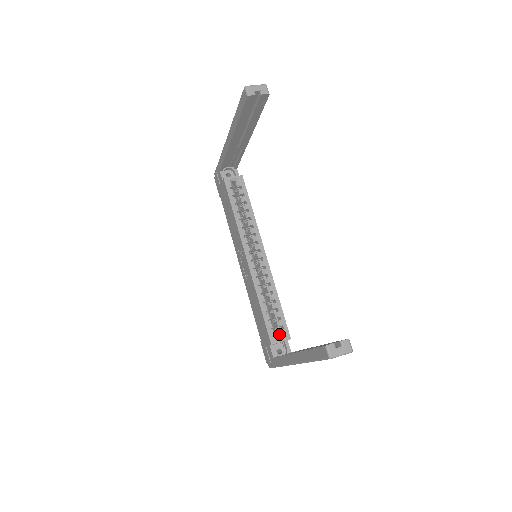
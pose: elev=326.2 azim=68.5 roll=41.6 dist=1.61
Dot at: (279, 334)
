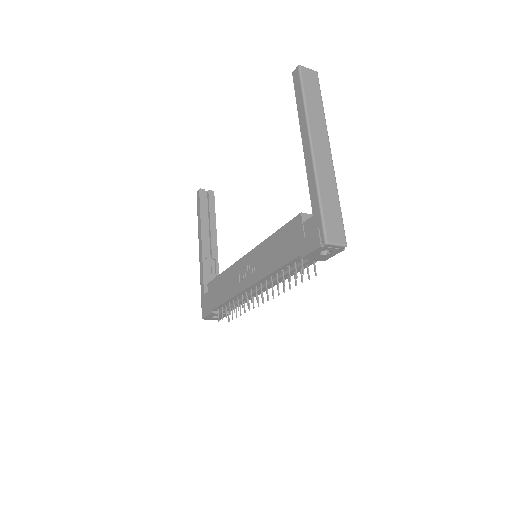
Dot at: occluded
